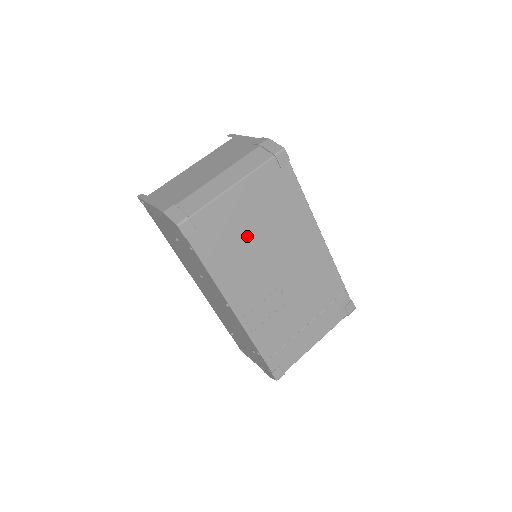
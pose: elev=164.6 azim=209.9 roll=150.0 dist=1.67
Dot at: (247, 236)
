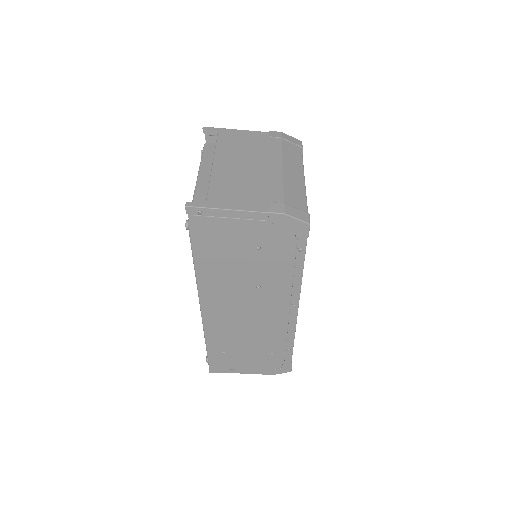
Dot at: occluded
